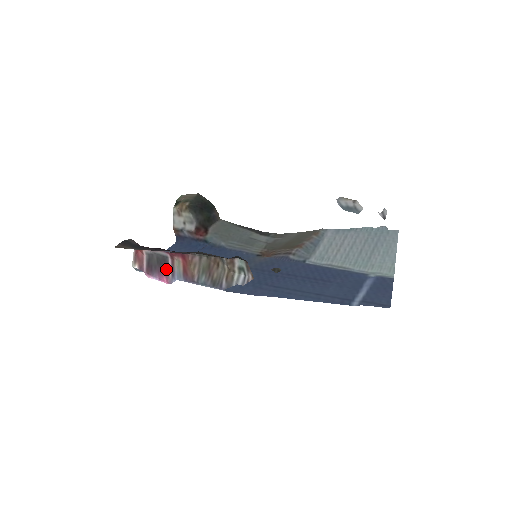
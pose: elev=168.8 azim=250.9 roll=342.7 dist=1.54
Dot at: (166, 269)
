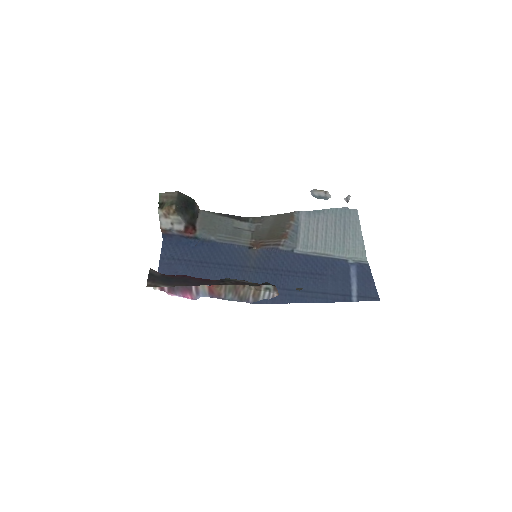
Dot at: (189, 289)
